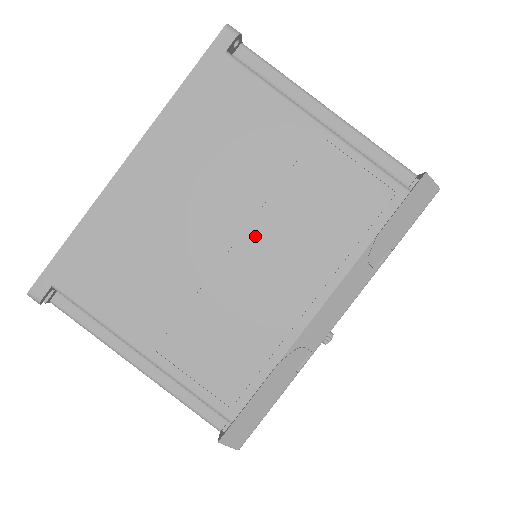
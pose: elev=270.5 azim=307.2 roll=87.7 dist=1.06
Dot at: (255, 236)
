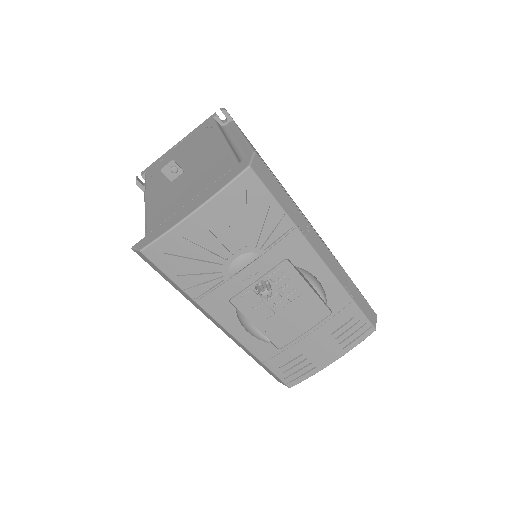
Dot at: occluded
